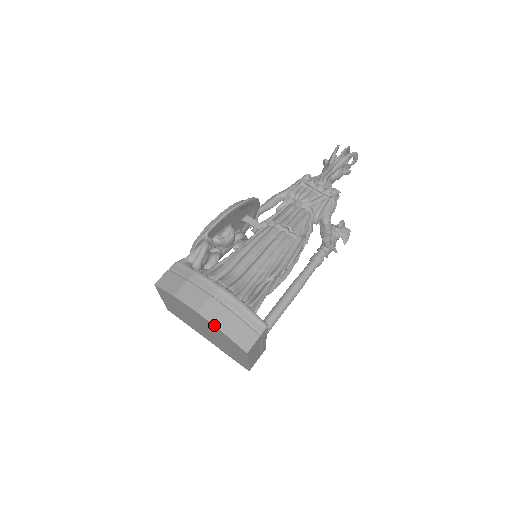
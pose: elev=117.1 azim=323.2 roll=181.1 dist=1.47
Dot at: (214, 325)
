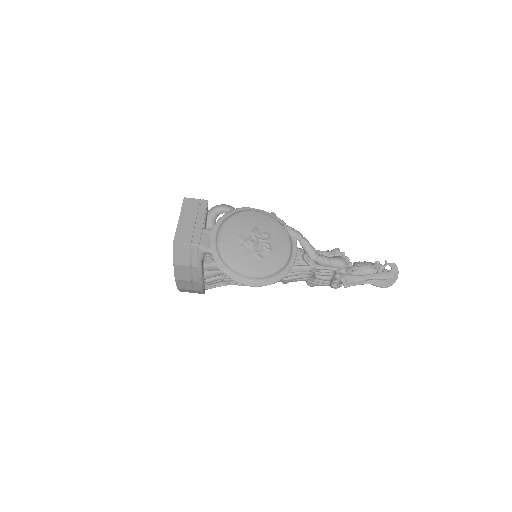
Dot at: (177, 286)
